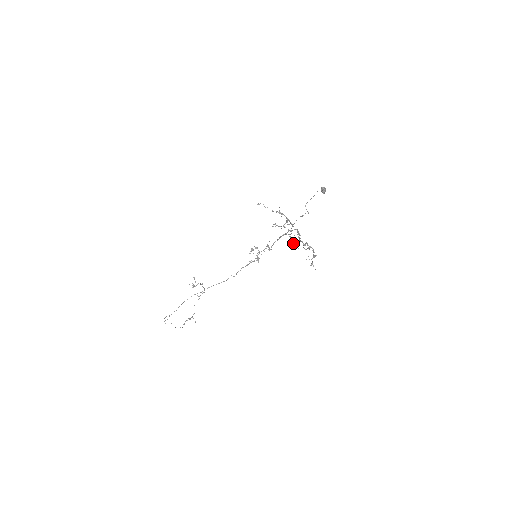
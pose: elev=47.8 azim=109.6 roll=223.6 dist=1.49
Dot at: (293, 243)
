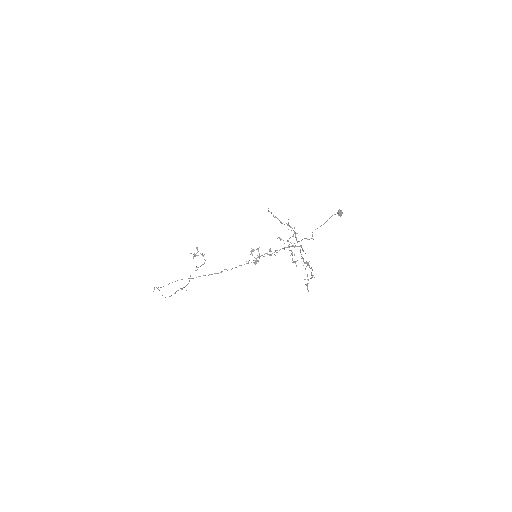
Dot at: occluded
